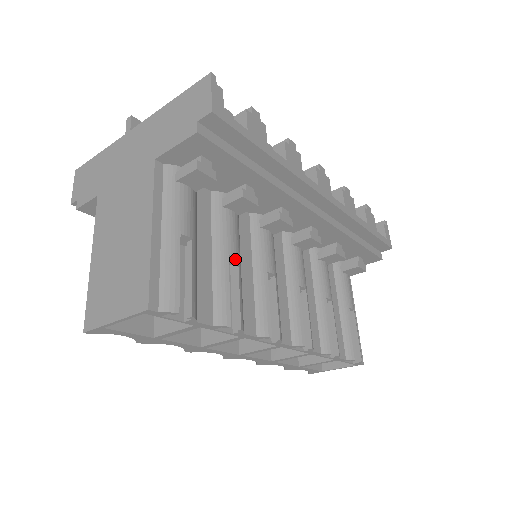
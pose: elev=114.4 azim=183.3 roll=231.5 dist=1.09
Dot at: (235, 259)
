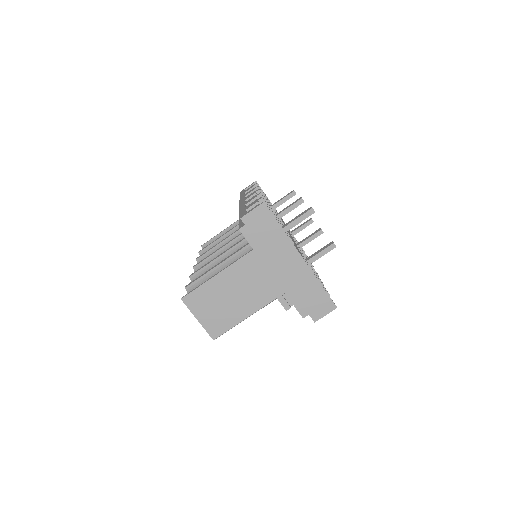
Dot at: occluded
